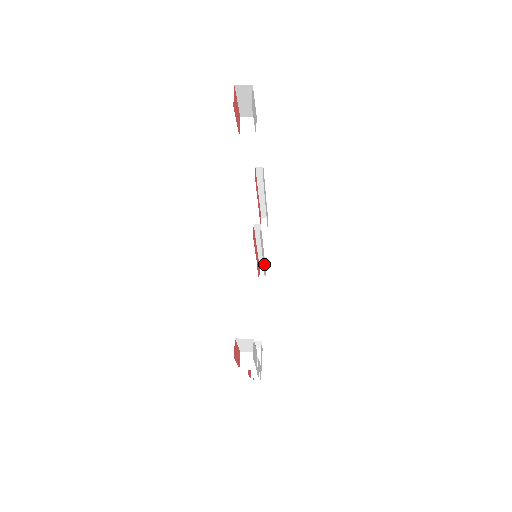
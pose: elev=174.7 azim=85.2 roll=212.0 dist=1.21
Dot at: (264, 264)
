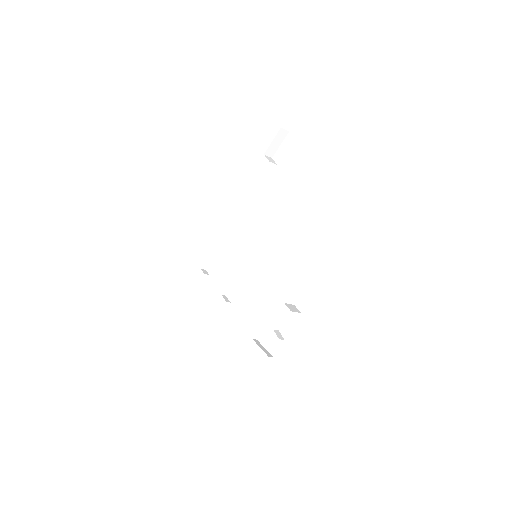
Dot at: occluded
